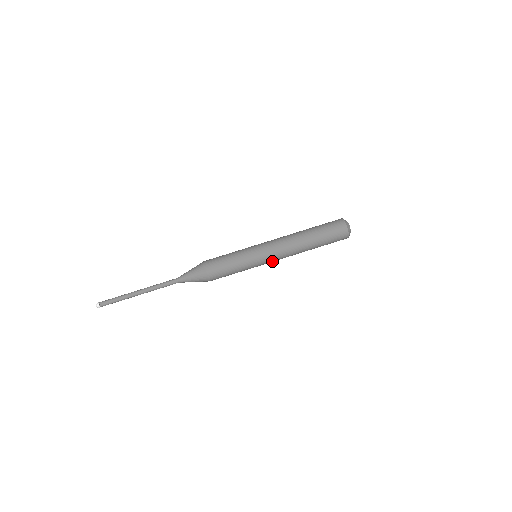
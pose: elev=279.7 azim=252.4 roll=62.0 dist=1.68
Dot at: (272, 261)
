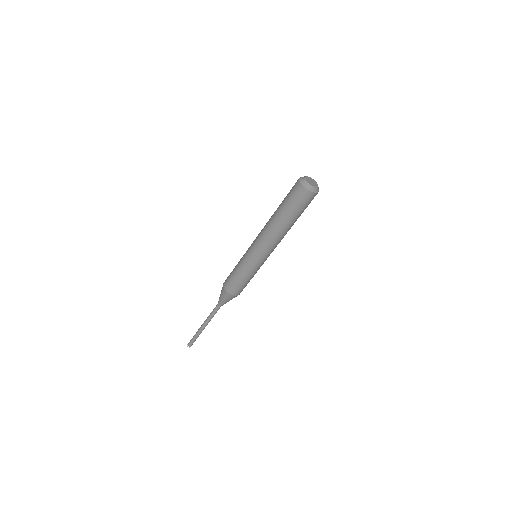
Dot at: (269, 254)
